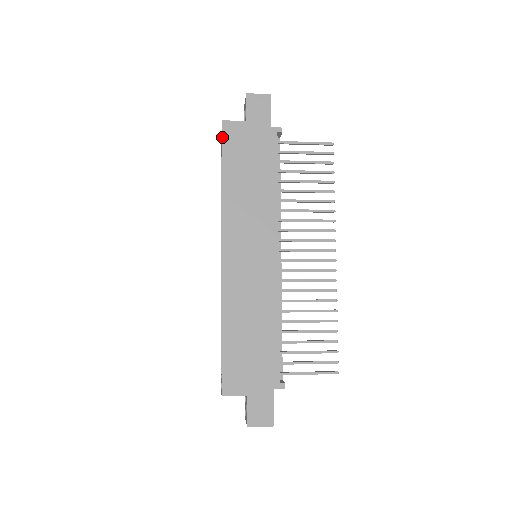
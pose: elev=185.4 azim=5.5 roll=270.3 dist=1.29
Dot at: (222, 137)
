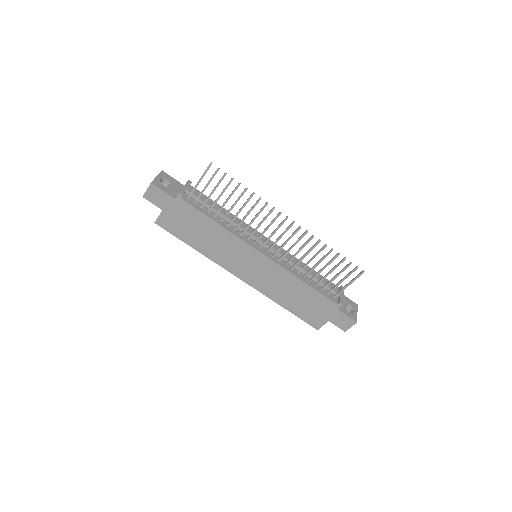
Dot at: (166, 230)
